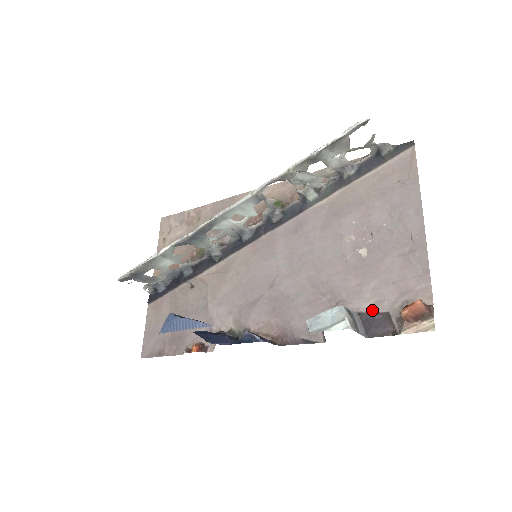
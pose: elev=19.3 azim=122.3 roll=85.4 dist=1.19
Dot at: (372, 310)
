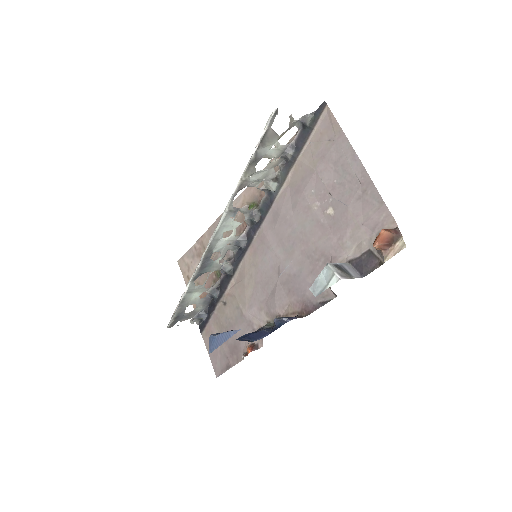
Dot at: (357, 254)
